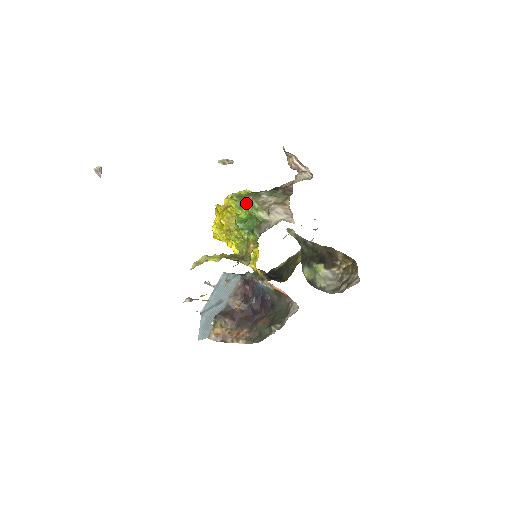
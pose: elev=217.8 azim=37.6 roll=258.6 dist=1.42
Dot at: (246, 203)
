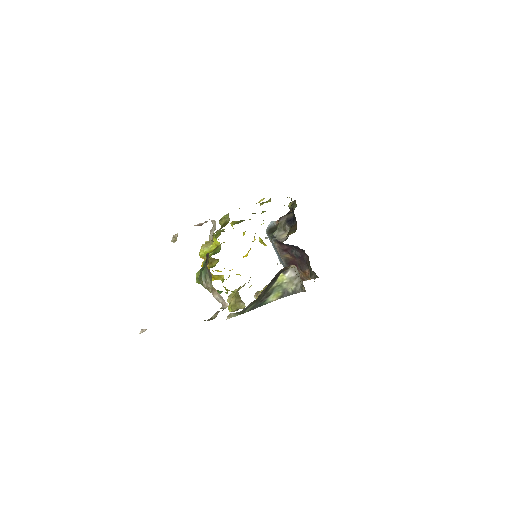
Dot at: occluded
